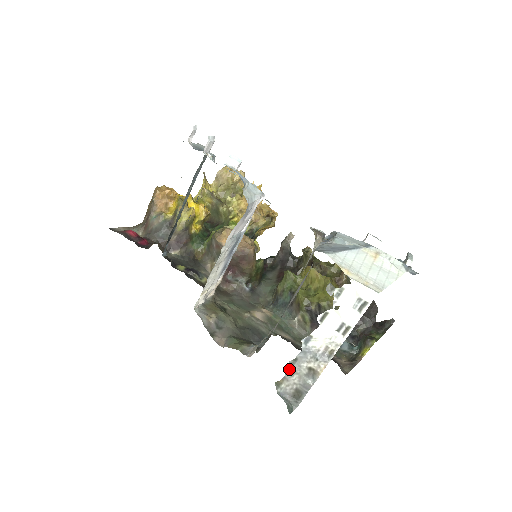
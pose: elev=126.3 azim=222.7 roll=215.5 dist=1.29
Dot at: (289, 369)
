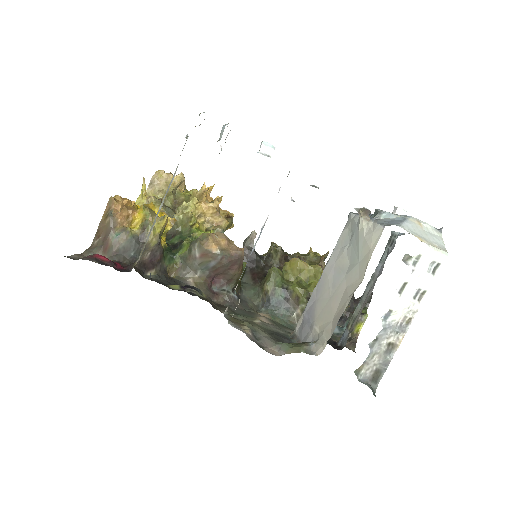
Dot at: (370, 351)
